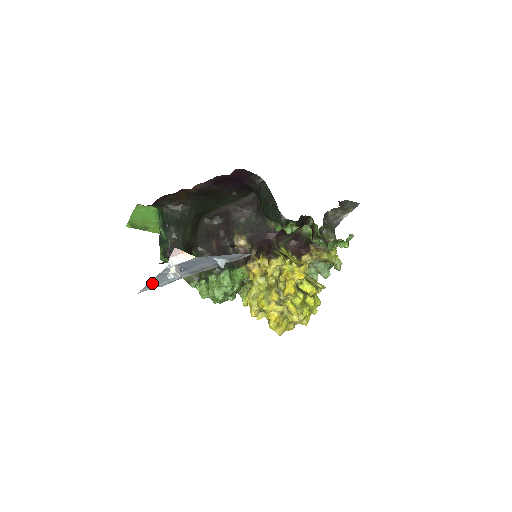
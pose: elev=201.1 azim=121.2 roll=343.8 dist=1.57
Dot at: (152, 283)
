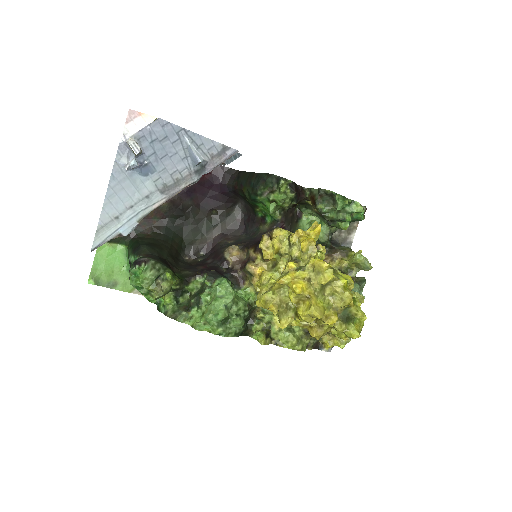
Dot at: (109, 211)
